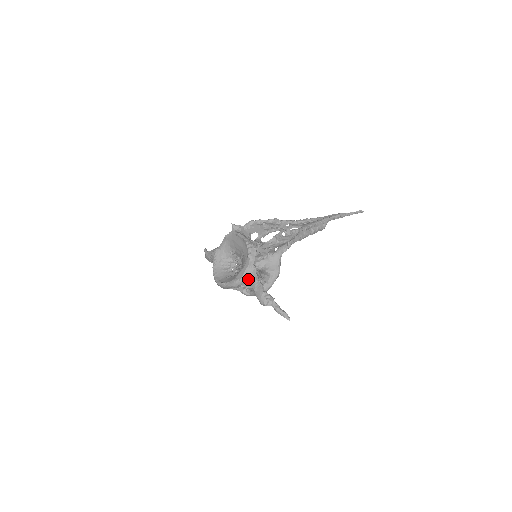
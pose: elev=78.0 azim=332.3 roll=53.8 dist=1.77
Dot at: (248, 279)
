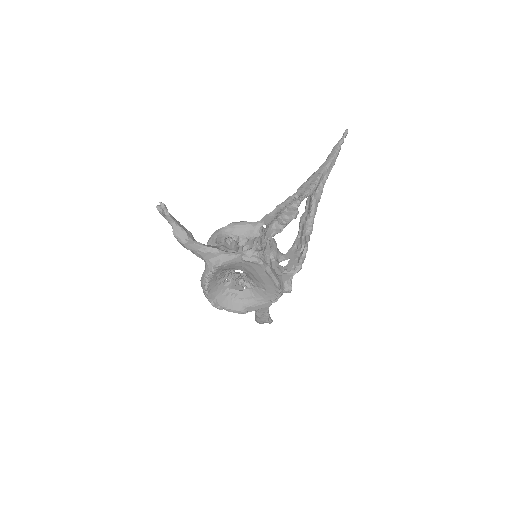
Dot at: (257, 310)
